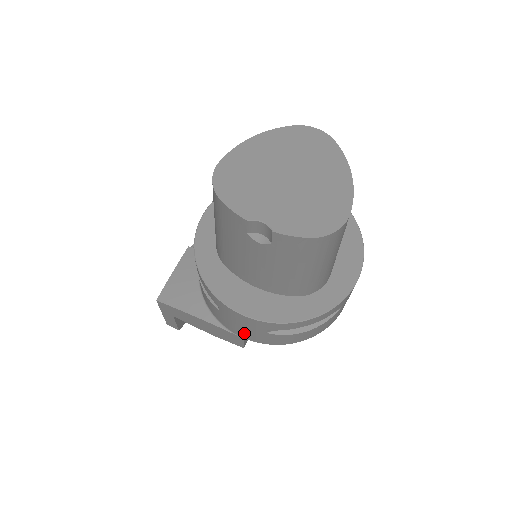
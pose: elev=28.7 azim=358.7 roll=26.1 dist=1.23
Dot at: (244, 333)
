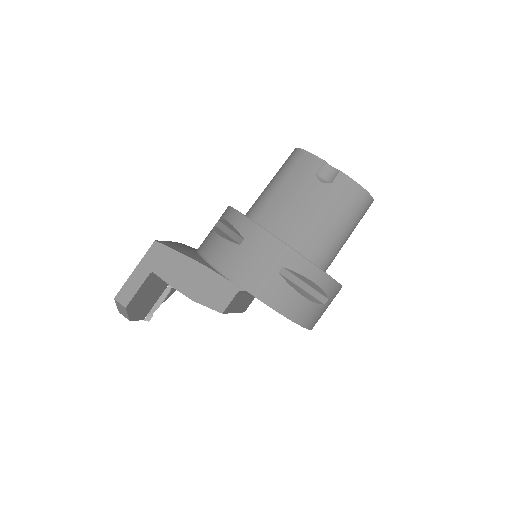
Dot at: (250, 275)
